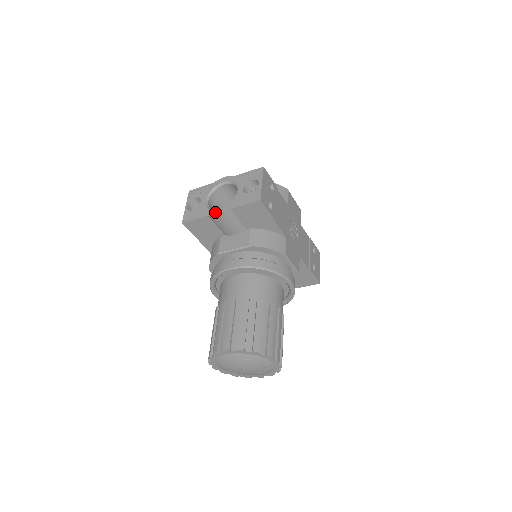
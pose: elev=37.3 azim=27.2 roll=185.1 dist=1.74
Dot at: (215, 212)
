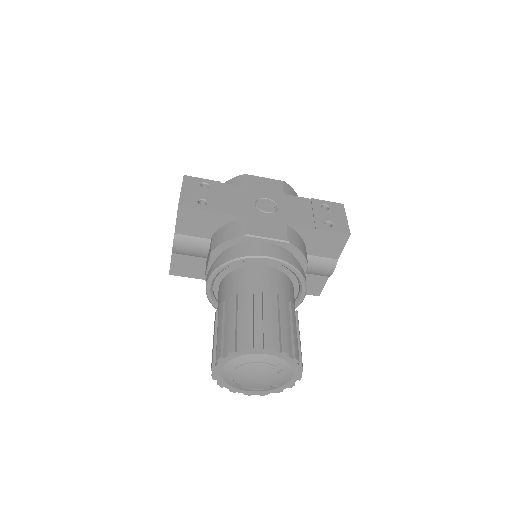
Dot at: occluded
